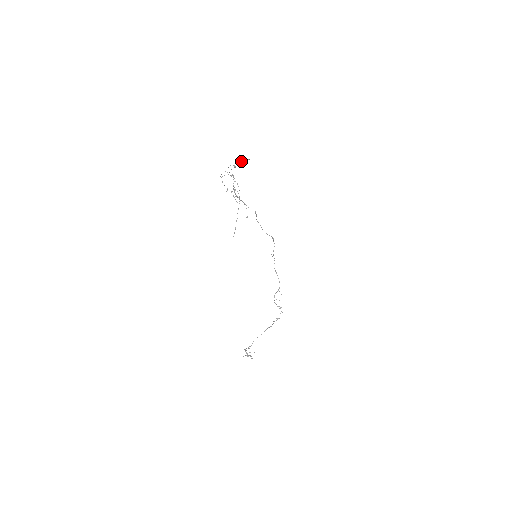
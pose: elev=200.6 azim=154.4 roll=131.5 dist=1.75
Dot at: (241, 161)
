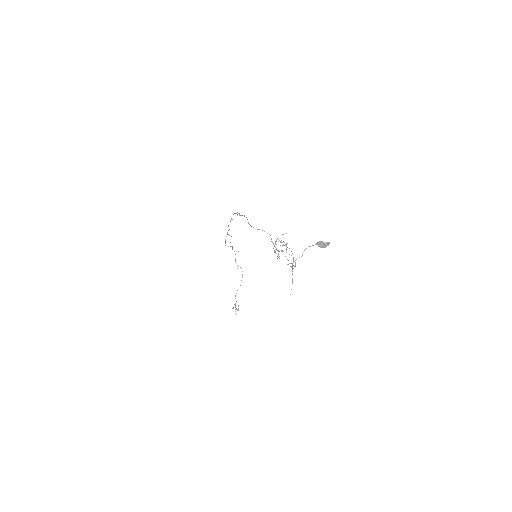
Dot at: (318, 246)
